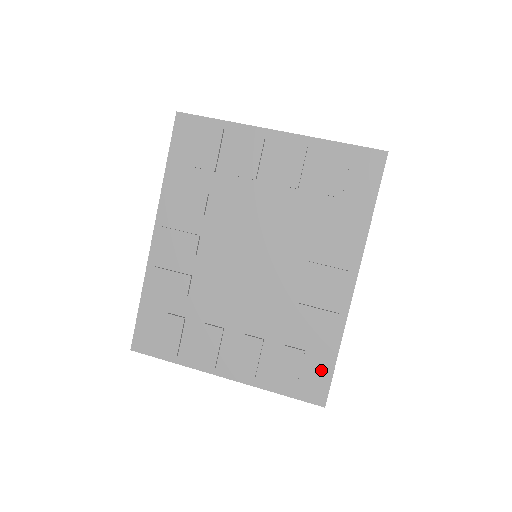
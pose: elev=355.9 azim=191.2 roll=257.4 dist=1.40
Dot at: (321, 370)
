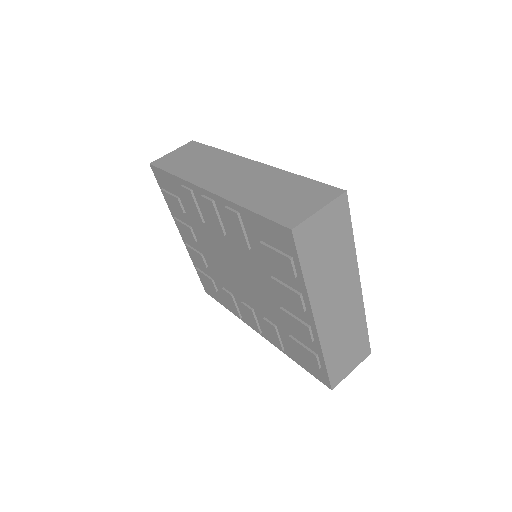
Dot at: (216, 296)
